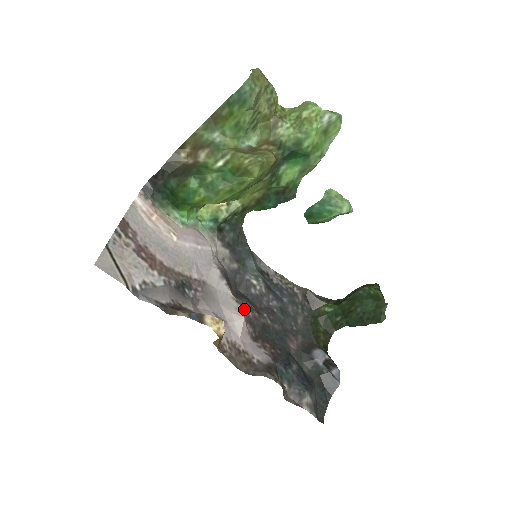
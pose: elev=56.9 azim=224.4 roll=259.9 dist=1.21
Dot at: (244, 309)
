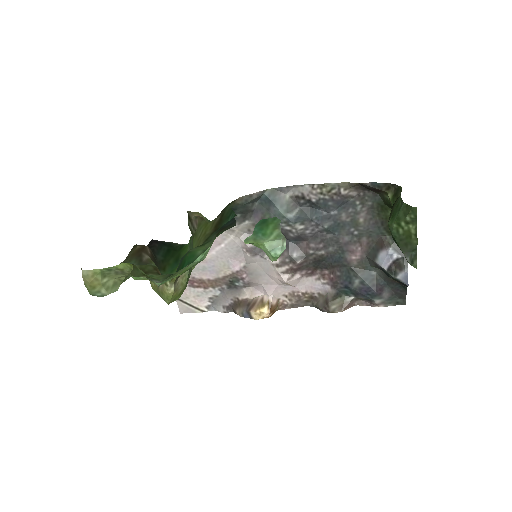
Dot at: (286, 268)
